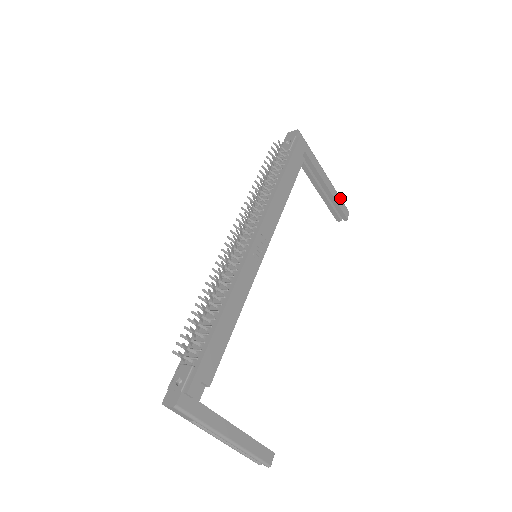
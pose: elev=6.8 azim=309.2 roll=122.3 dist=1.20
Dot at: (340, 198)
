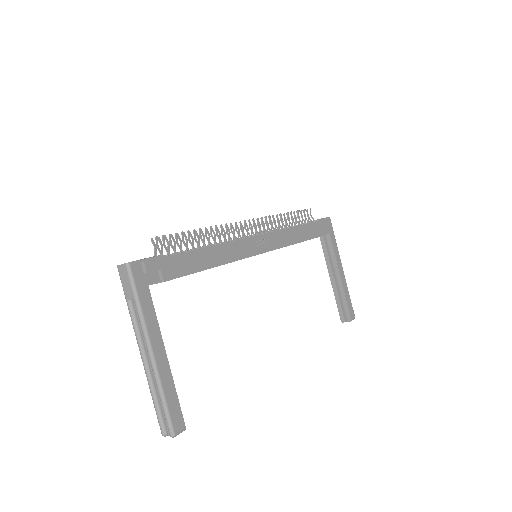
Dot at: occluded
